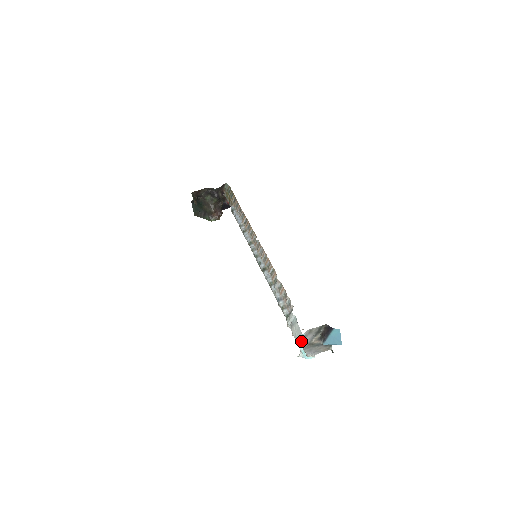
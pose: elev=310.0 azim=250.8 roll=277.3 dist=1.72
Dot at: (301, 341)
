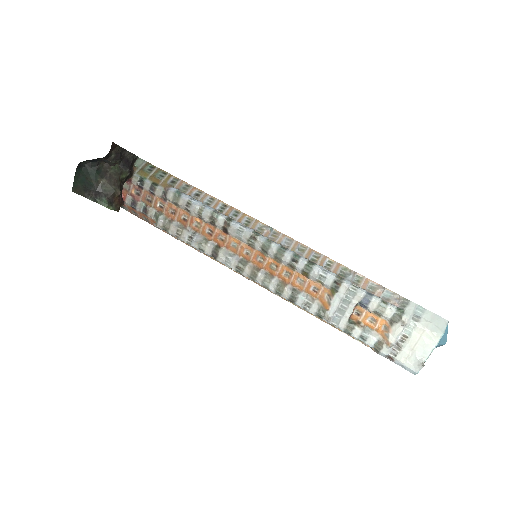
Dot at: (435, 337)
